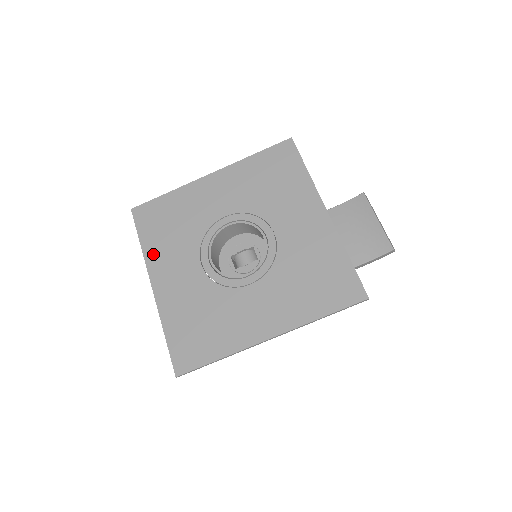
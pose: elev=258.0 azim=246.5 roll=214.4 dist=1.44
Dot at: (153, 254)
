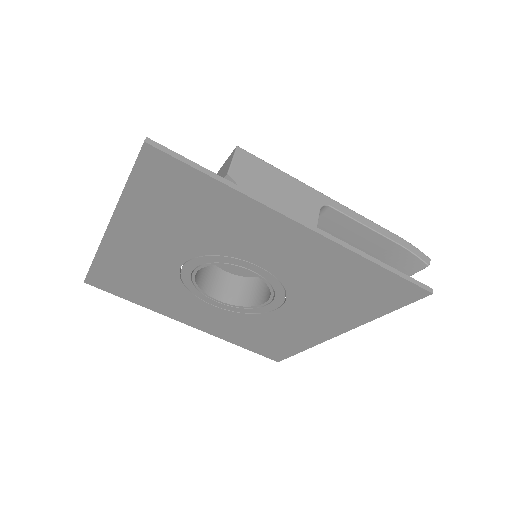
Dot at: (133, 213)
